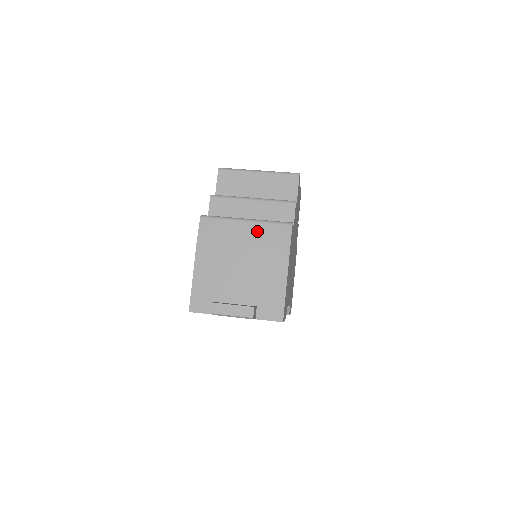
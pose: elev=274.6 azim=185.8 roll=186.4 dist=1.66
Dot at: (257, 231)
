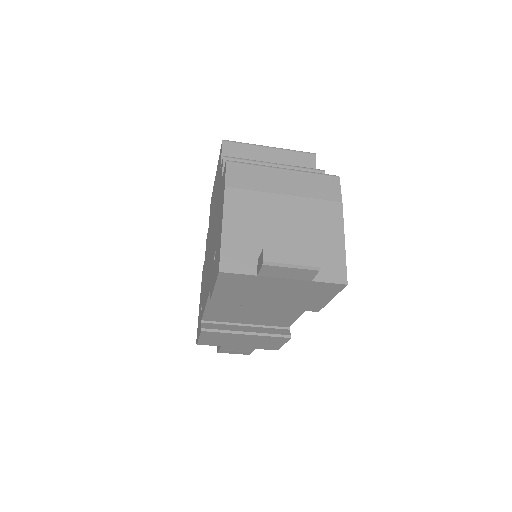
Dot at: (300, 180)
